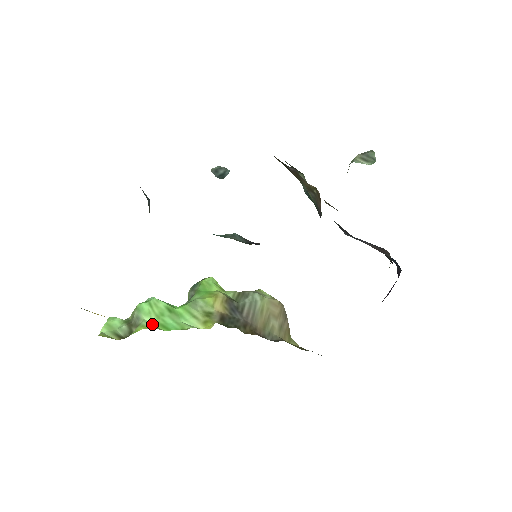
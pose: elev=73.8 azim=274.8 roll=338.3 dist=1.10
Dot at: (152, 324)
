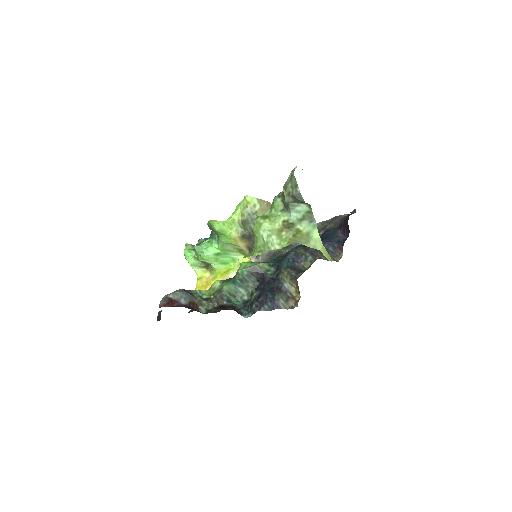
Dot at: (218, 266)
